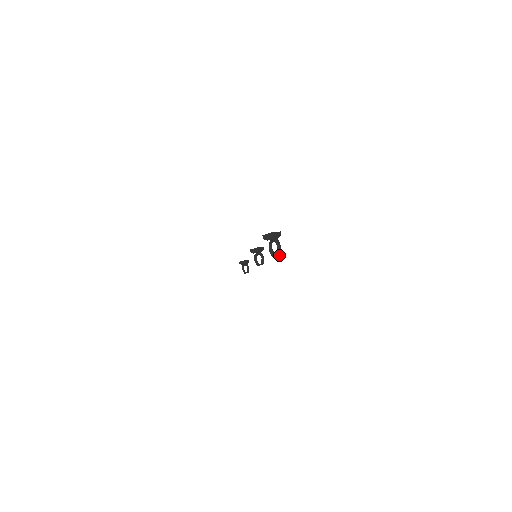
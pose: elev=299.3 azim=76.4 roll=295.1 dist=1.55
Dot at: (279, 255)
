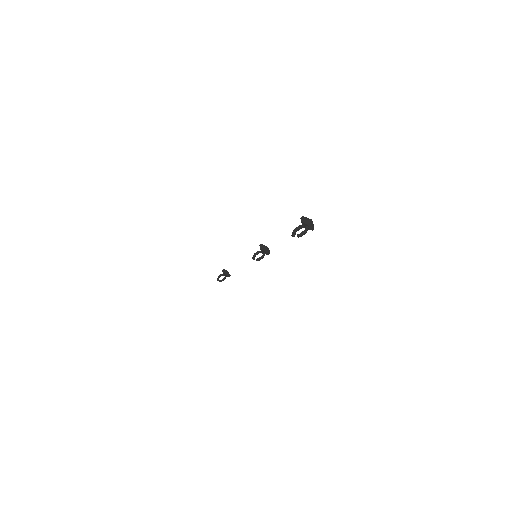
Dot at: (298, 236)
